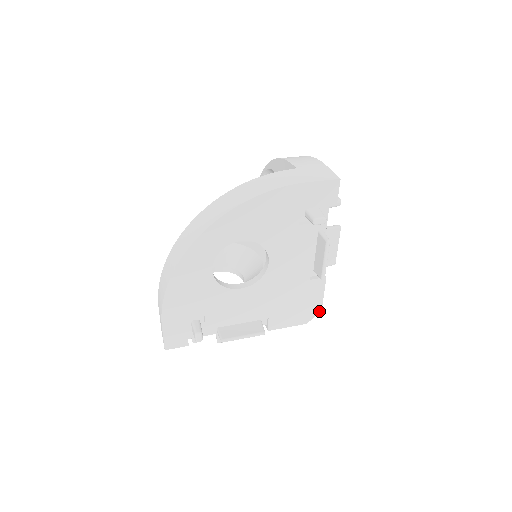
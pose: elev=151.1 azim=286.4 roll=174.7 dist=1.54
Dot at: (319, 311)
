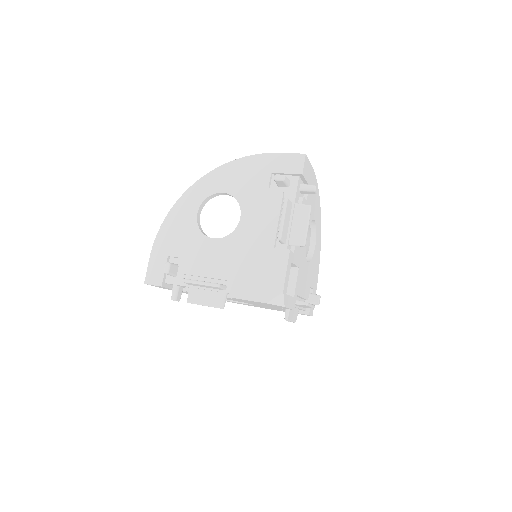
Dot at: (281, 291)
